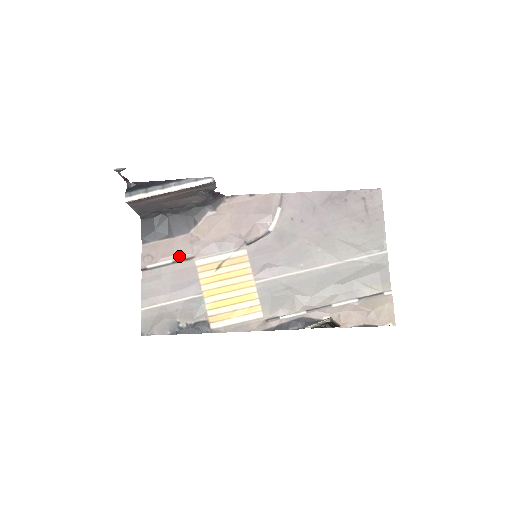
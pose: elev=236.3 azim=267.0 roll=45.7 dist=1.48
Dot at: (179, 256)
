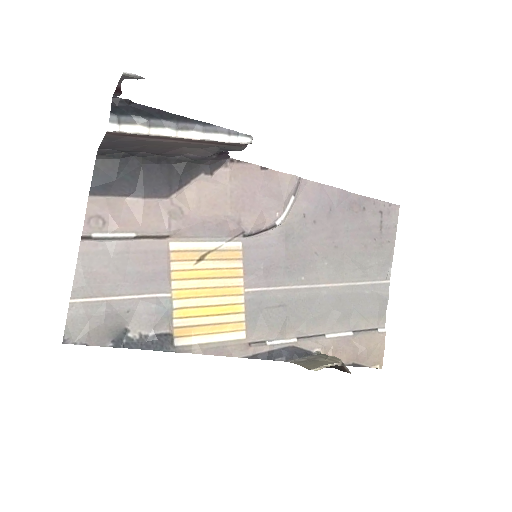
Dot at: (148, 230)
